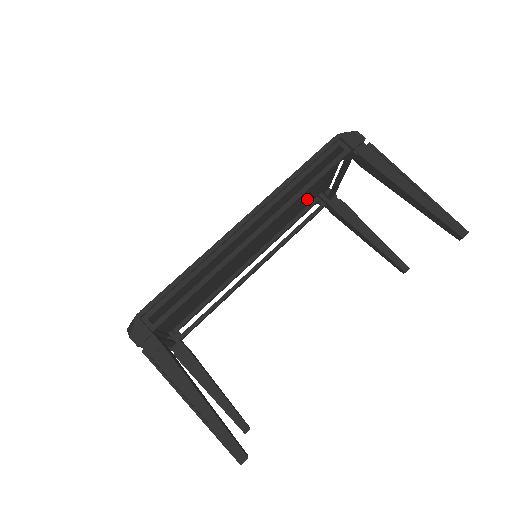
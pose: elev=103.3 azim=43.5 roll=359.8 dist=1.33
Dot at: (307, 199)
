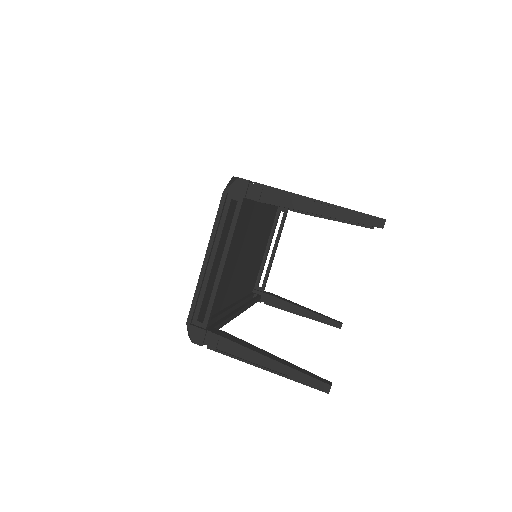
Dot at: (254, 274)
